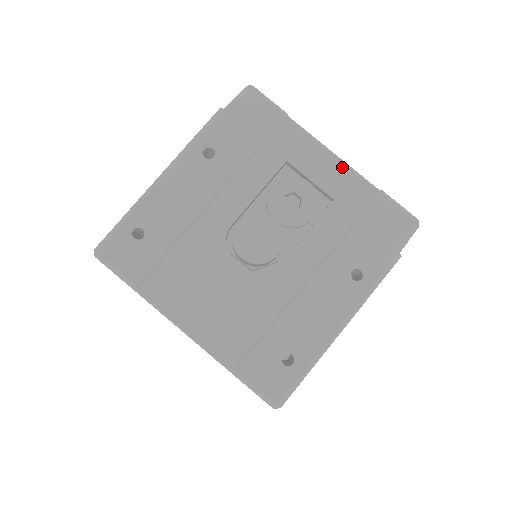
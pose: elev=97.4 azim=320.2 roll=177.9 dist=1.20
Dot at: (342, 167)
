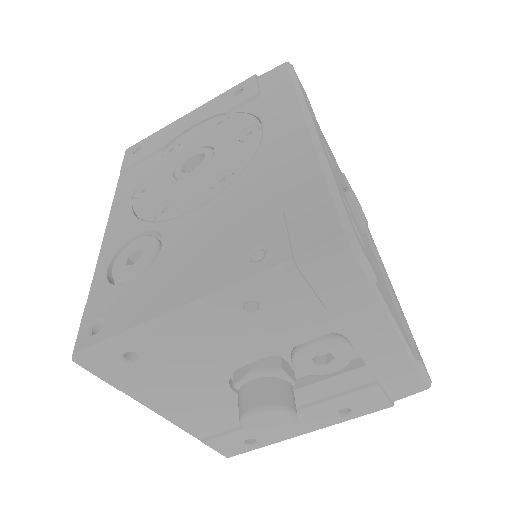
Dot at: (397, 343)
